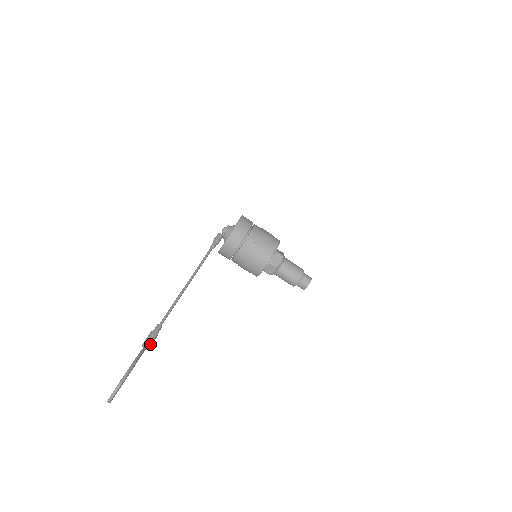
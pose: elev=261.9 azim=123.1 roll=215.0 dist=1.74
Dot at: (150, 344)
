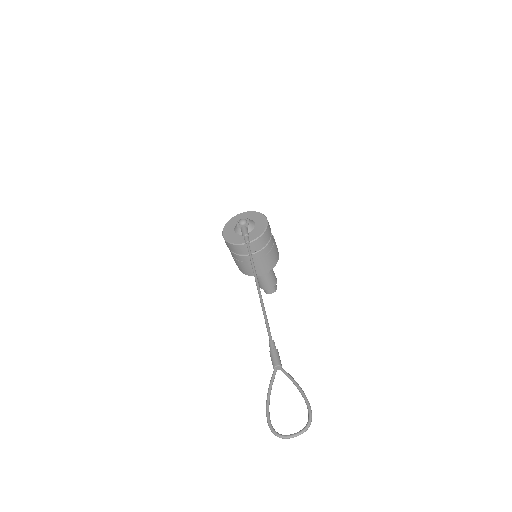
Dot at: (281, 365)
